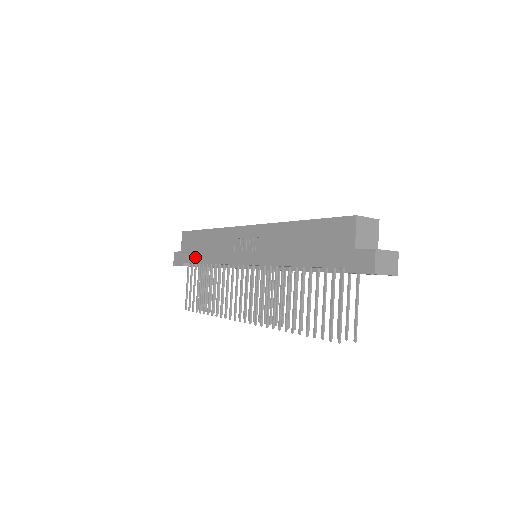
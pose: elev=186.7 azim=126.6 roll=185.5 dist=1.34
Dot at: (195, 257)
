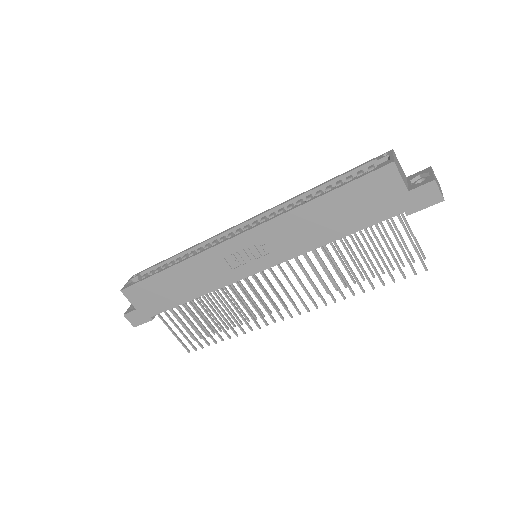
Dot at: (168, 303)
